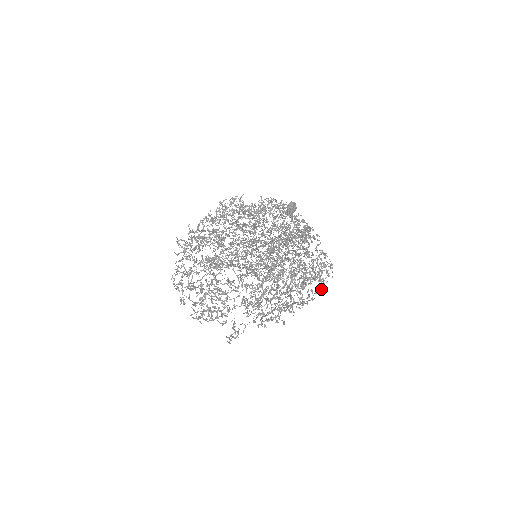
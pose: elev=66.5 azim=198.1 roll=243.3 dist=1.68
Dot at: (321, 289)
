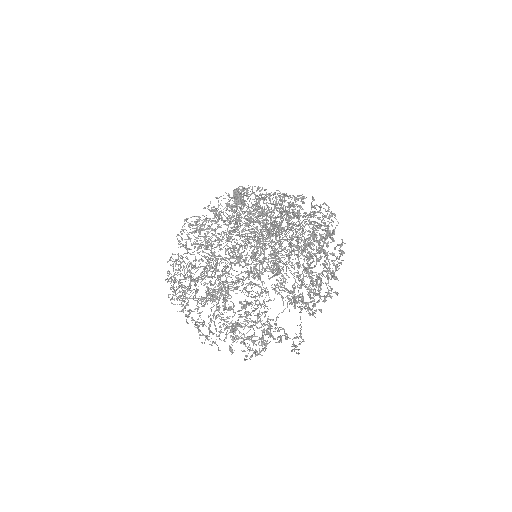
Dot at: (342, 239)
